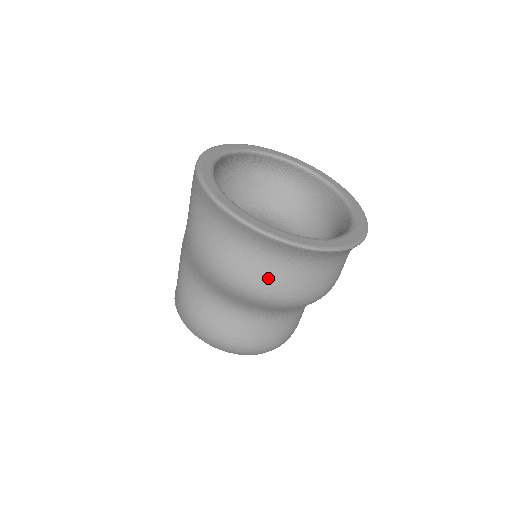
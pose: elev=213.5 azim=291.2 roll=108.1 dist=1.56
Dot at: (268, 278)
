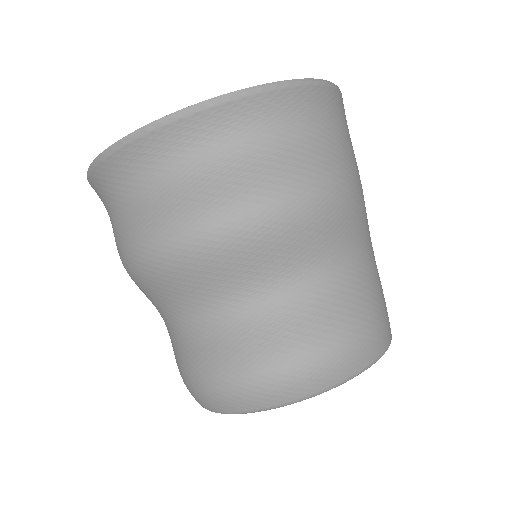
Dot at: (176, 206)
